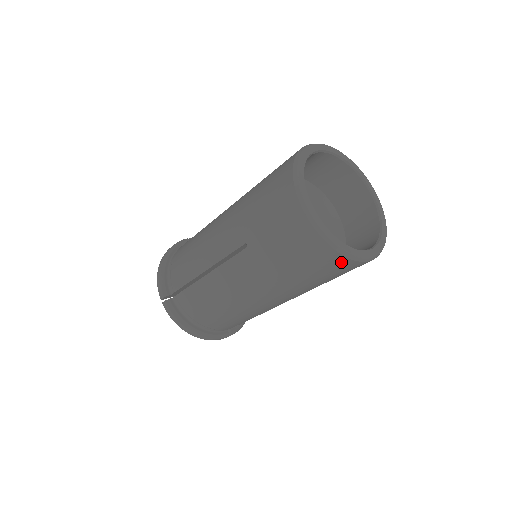
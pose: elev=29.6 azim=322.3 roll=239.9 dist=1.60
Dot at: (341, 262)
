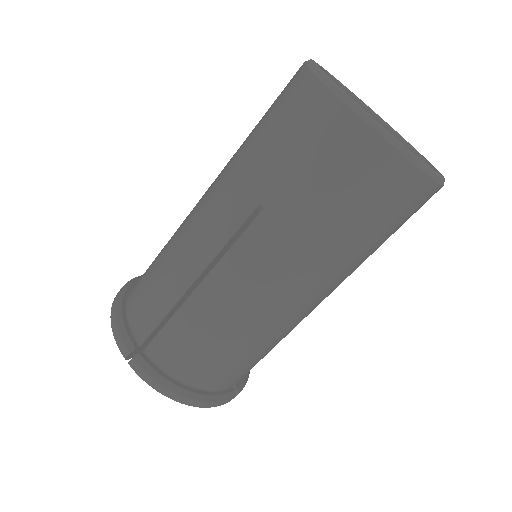
Dot at: (414, 185)
